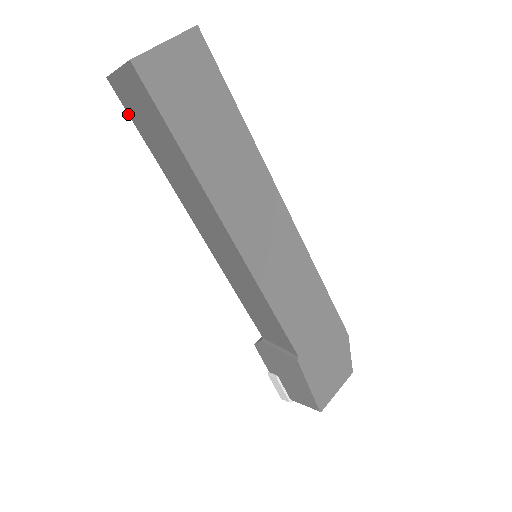
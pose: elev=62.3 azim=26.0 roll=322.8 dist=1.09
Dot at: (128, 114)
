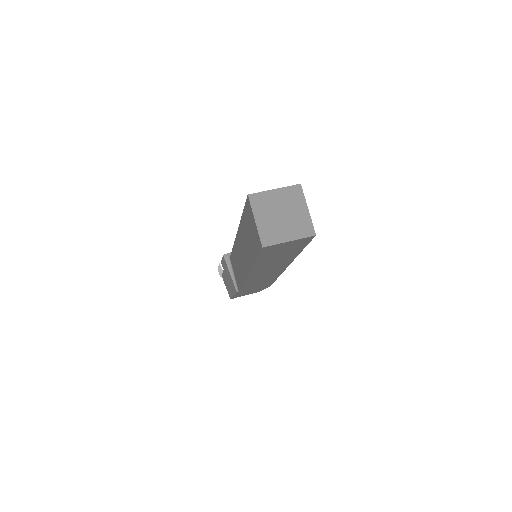
Dot at: (245, 205)
